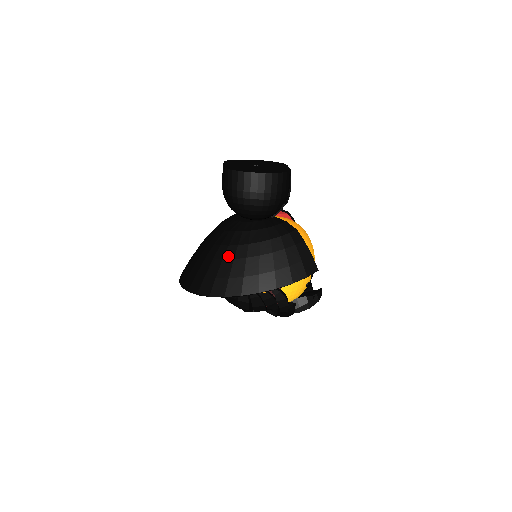
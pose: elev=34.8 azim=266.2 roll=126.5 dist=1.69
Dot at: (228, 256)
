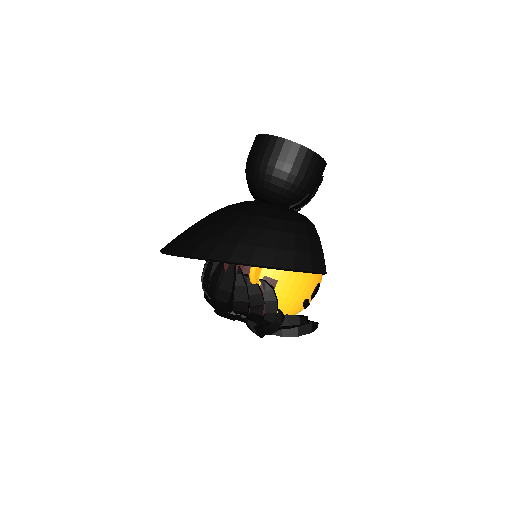
Dot at: (228, 222)
